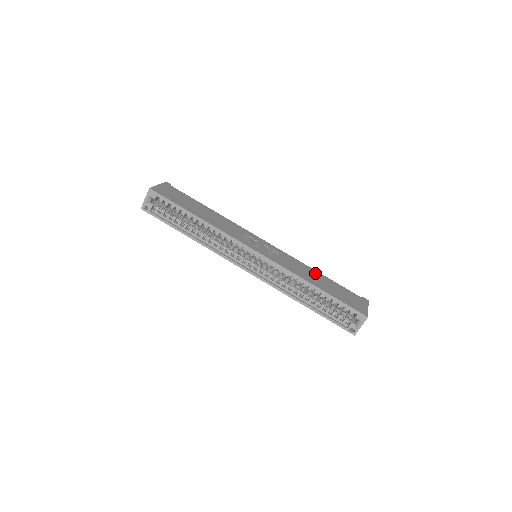
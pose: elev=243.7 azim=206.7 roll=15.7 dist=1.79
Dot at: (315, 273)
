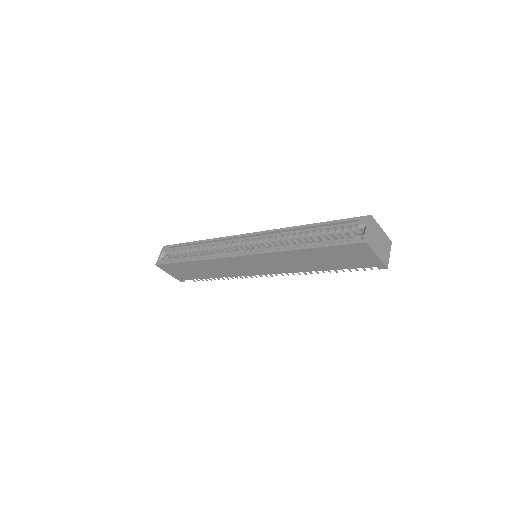
Dot at: occluded
